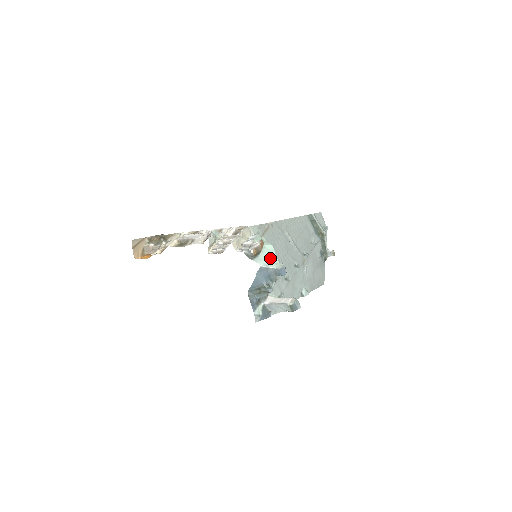
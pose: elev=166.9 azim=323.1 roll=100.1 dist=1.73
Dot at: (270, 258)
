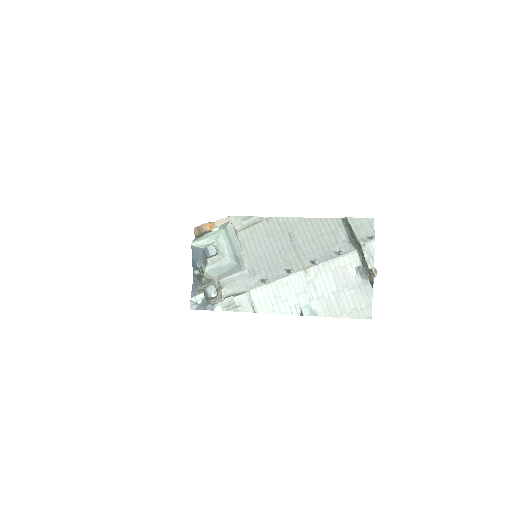
Dot at: (210, 240)
